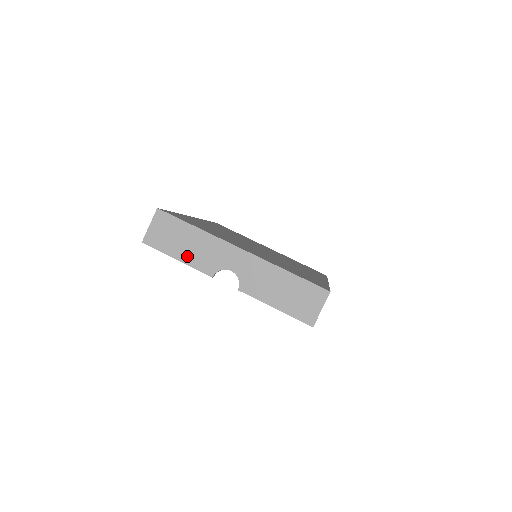
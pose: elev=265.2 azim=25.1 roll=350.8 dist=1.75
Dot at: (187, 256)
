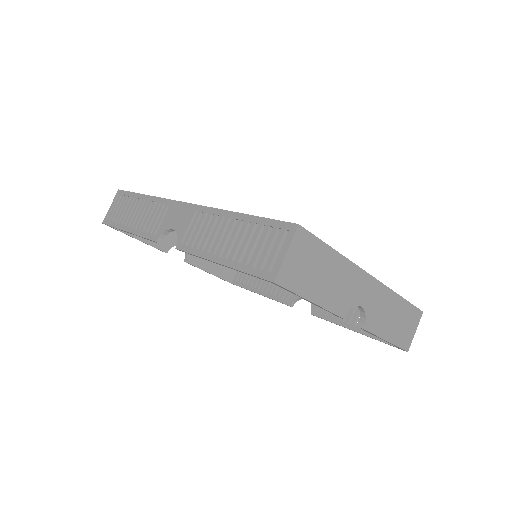
Dot at: (324, 295)
